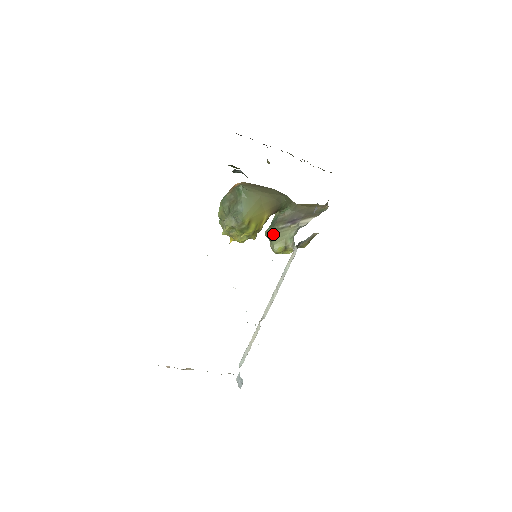
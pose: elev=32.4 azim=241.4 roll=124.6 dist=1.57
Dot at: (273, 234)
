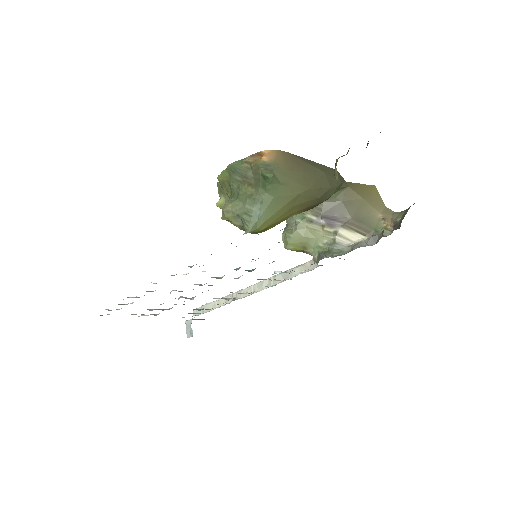
Dot at: (293, 219)
